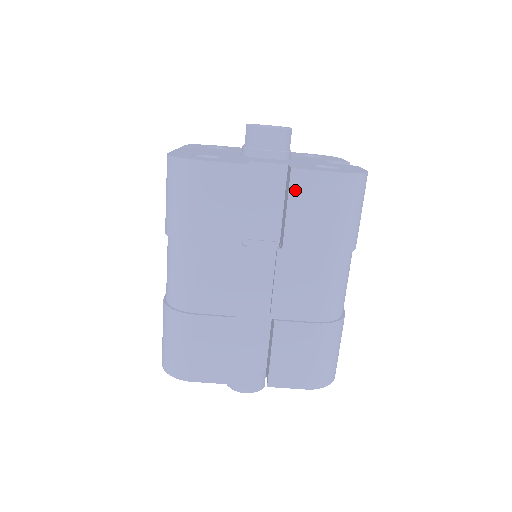
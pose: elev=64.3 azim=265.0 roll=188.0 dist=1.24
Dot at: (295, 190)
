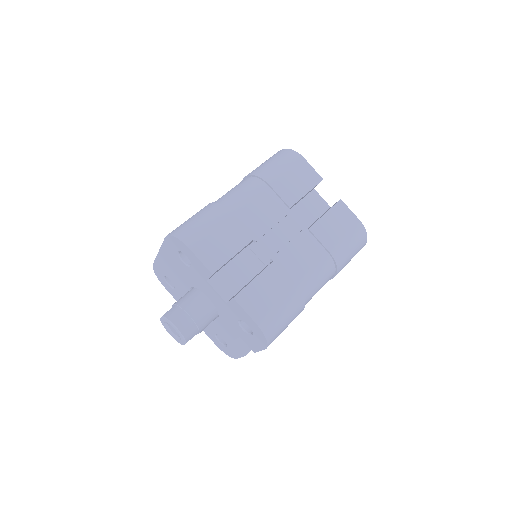
Dot at: (336, 209)
